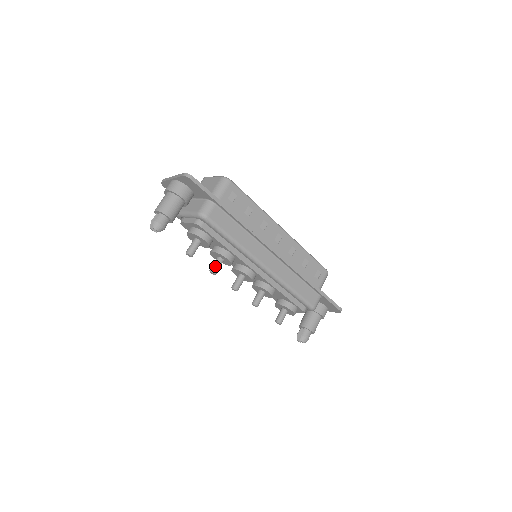
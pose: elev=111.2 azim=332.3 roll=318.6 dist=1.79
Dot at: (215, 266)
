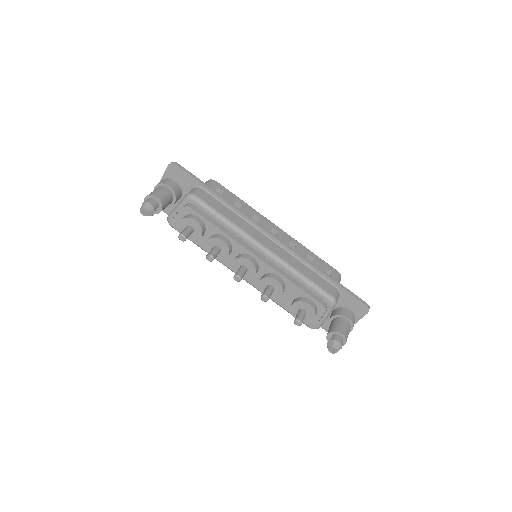
Dot at: (211, 251)
